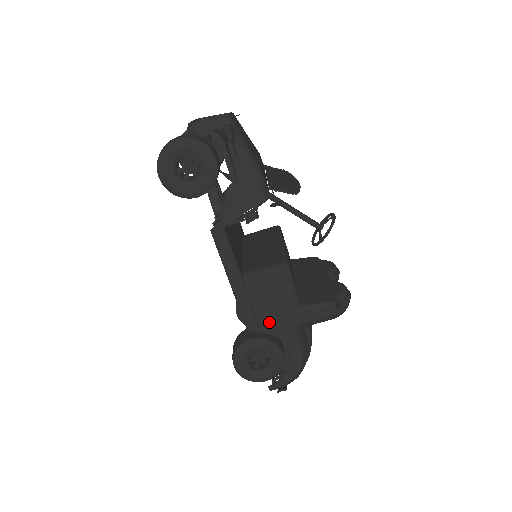
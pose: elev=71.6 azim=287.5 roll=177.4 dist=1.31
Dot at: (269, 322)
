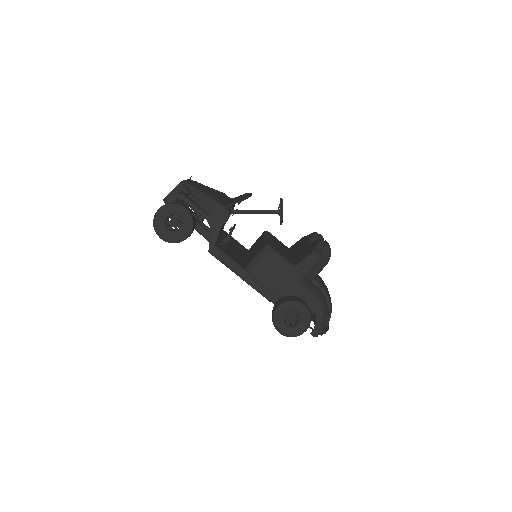
Dot at: (281, 289)
